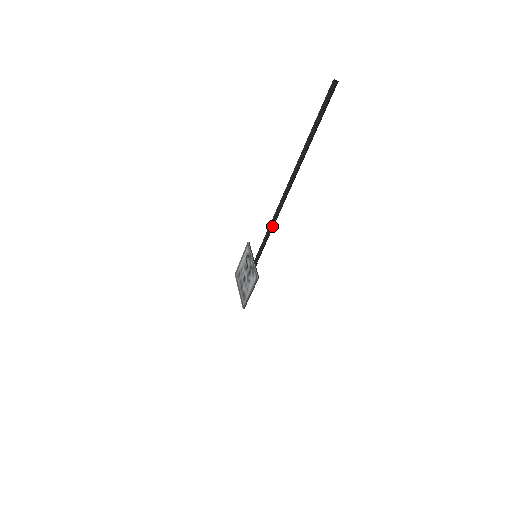
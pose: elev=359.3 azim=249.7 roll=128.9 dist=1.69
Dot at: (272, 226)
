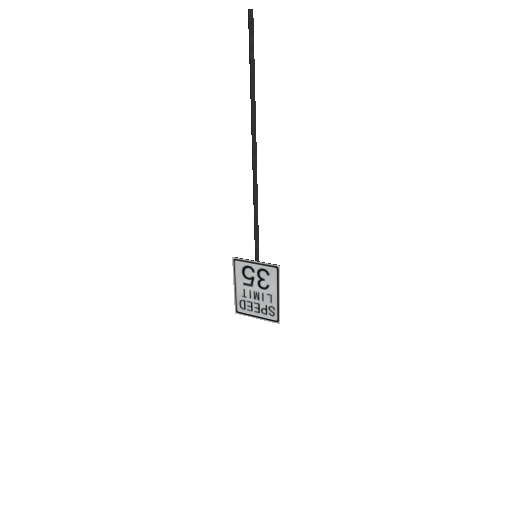
Dot at: (257, 205)
